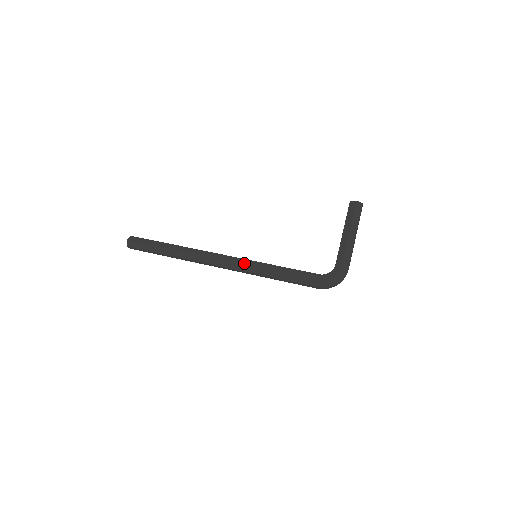
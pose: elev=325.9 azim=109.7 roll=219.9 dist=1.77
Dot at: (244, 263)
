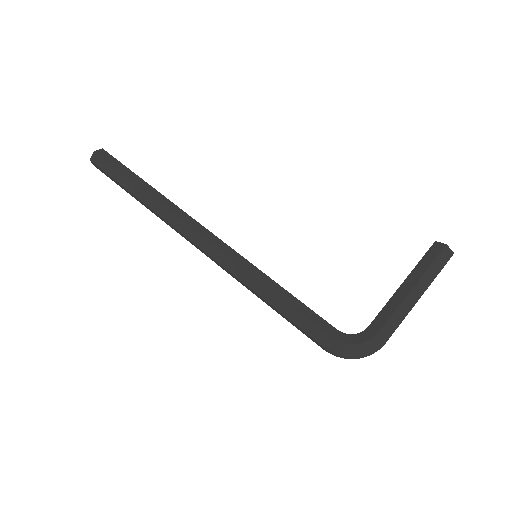
Dot at: (233, 257)
